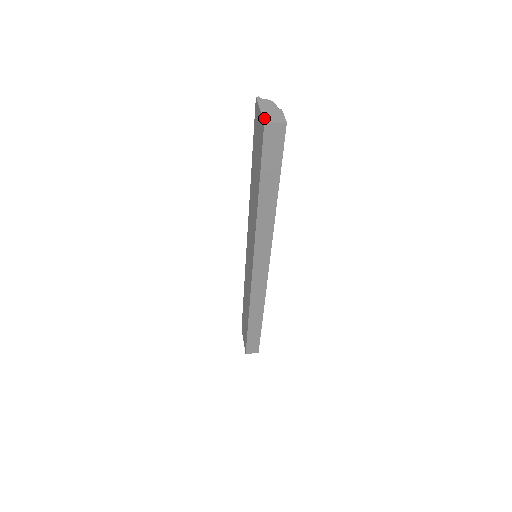
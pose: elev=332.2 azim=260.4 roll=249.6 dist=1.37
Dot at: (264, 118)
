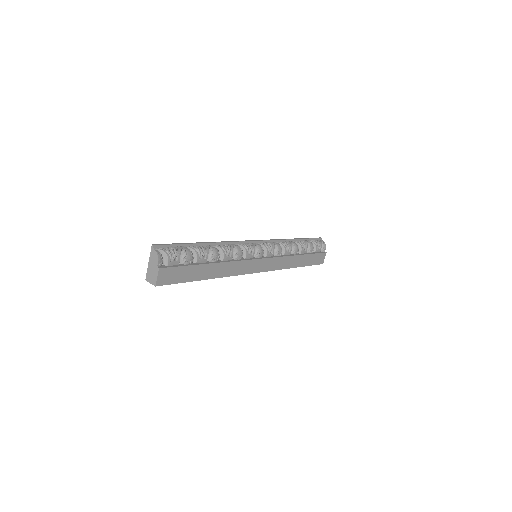
Dot at: (147, 274)
